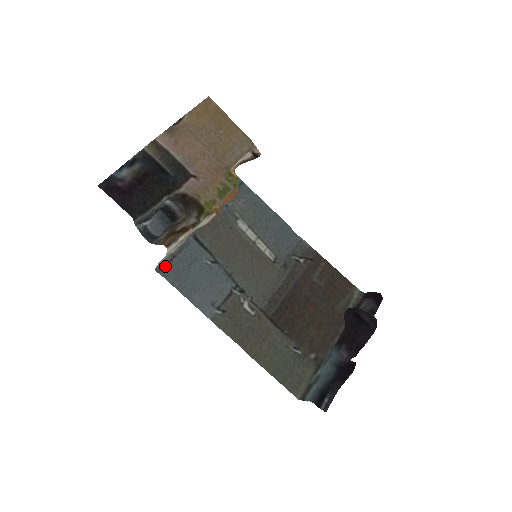
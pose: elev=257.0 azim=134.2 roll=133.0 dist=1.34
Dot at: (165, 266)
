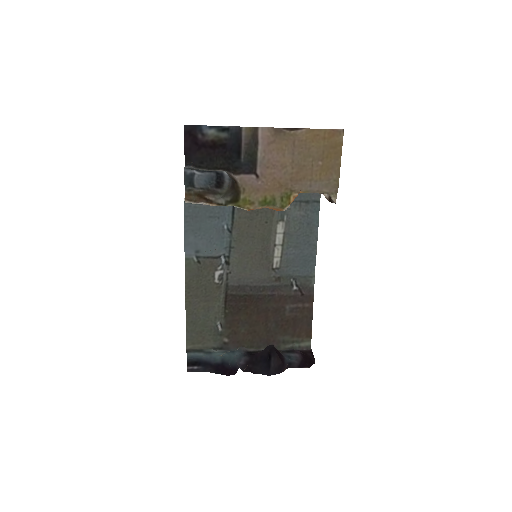
Dot at: occluded
